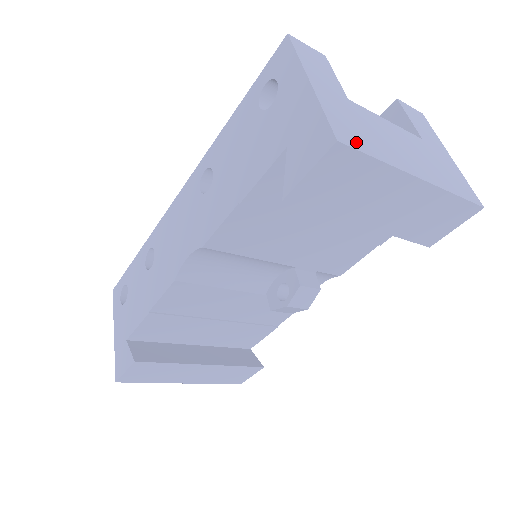
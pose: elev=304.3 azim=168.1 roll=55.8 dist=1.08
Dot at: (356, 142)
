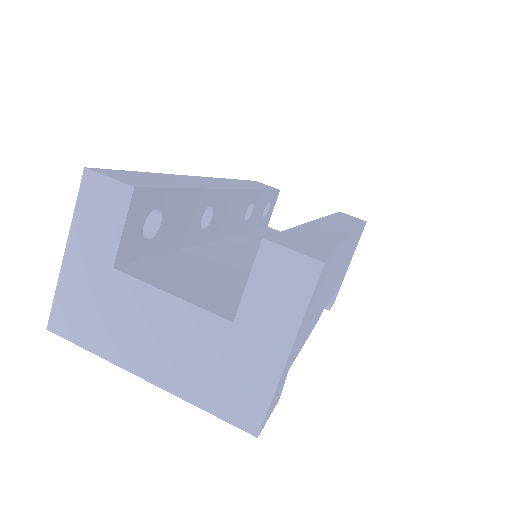
Dot at: (72, 330)
